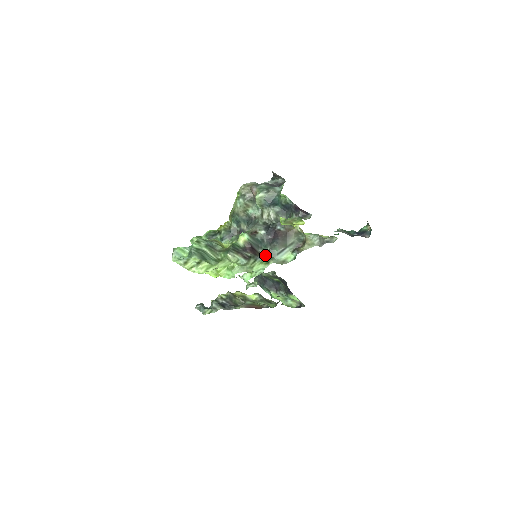
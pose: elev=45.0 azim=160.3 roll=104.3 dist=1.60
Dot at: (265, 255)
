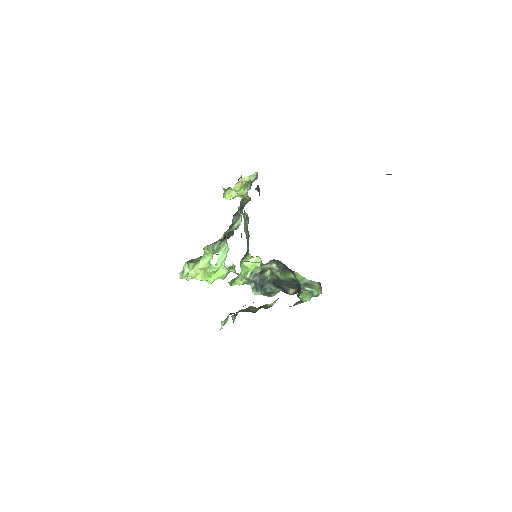
Dot at: occluded
